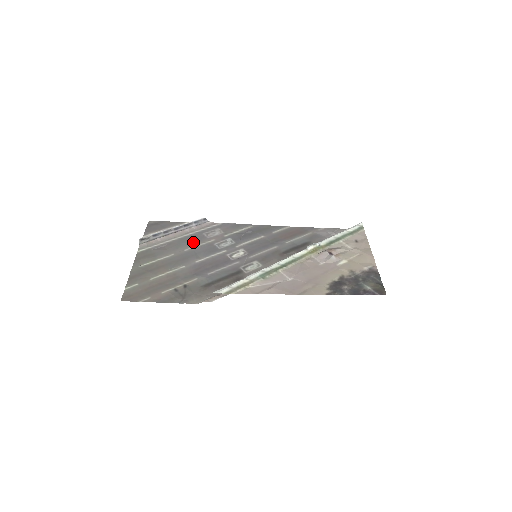
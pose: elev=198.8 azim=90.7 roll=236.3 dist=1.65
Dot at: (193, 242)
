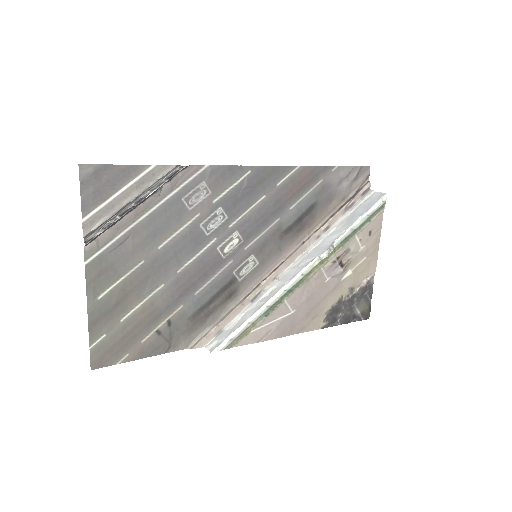
Dot at: (169, 226)
